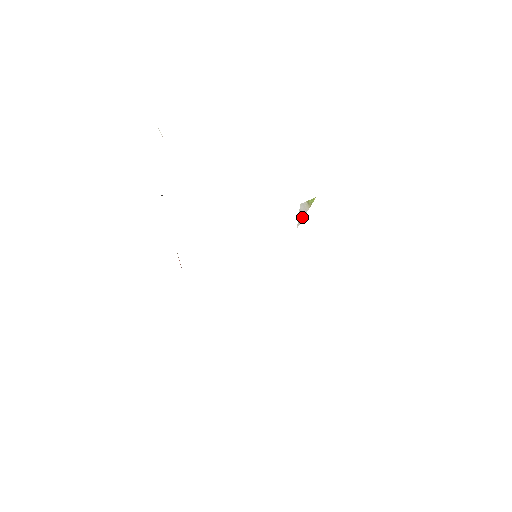
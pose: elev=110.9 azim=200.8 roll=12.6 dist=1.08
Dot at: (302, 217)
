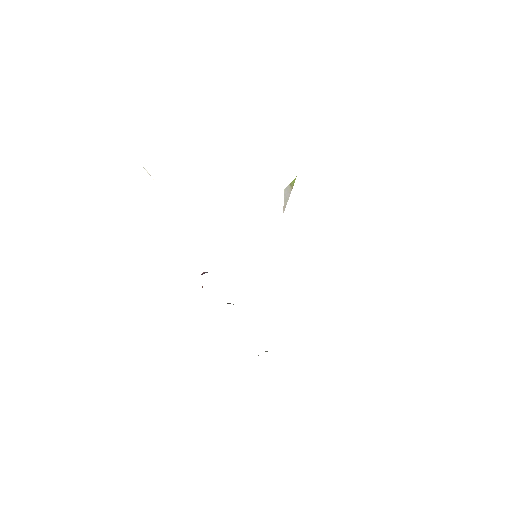
Dot at: (286, 202)
